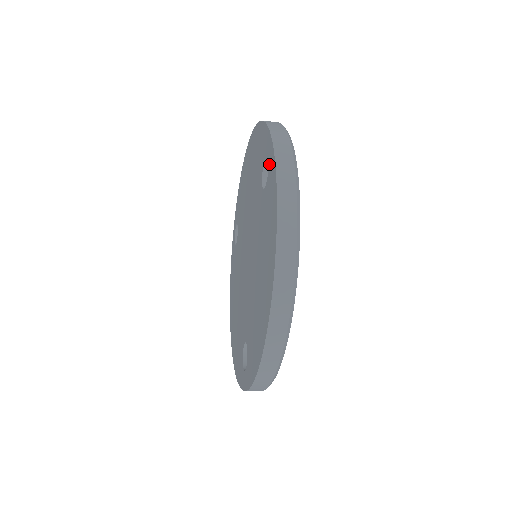
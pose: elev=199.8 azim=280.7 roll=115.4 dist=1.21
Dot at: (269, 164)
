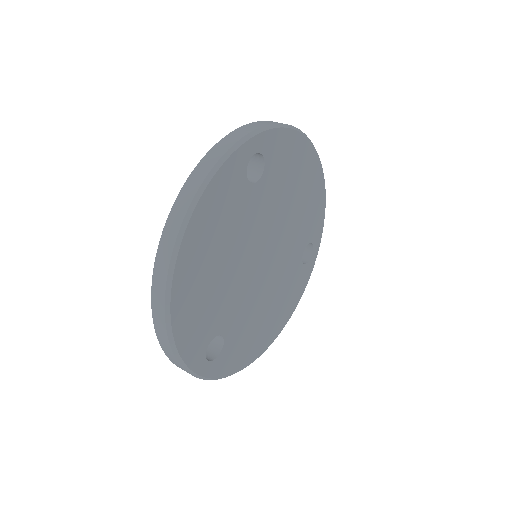
Dot at: occluded
